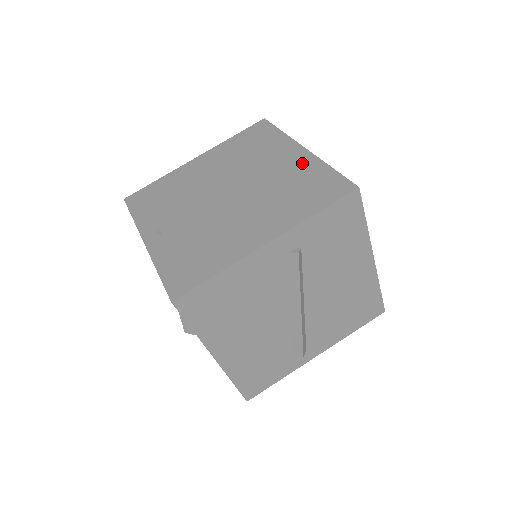
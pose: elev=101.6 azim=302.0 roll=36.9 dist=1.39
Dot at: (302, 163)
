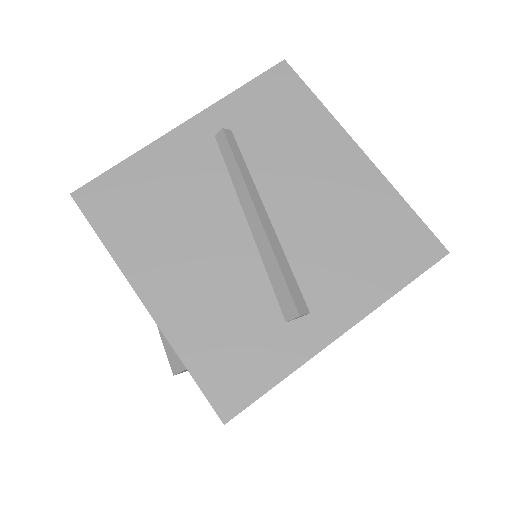
Dot at: occluded
